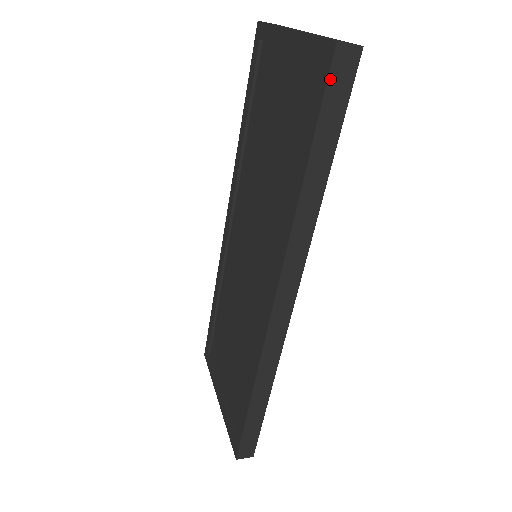
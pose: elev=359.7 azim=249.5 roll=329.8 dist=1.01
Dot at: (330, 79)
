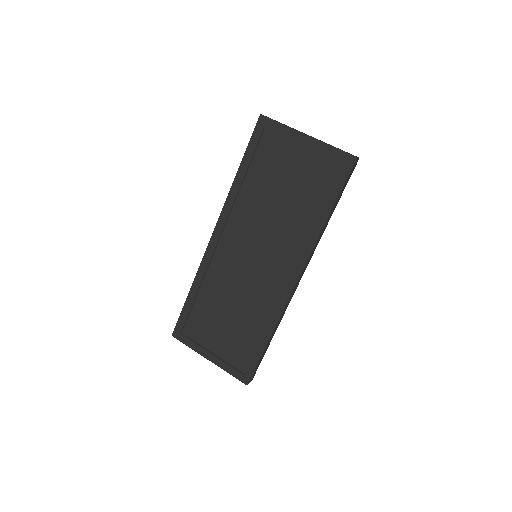
Dot at: (350, 172)
